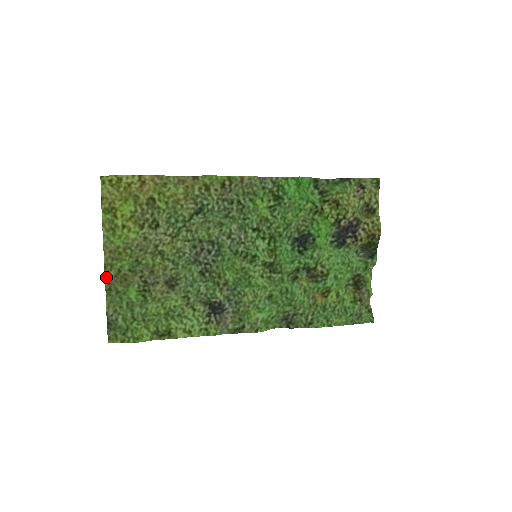
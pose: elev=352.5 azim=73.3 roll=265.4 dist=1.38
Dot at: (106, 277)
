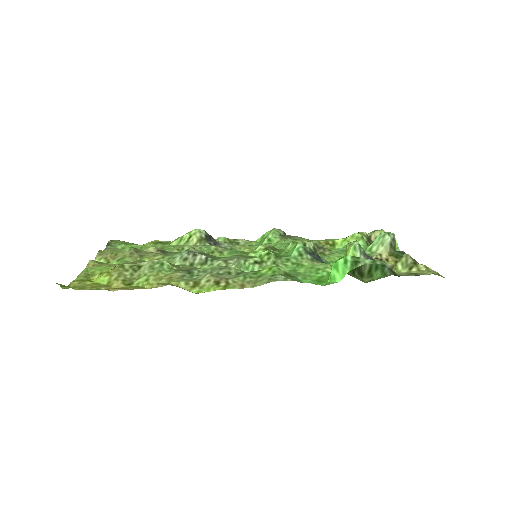
Dot at: (96, 259)
